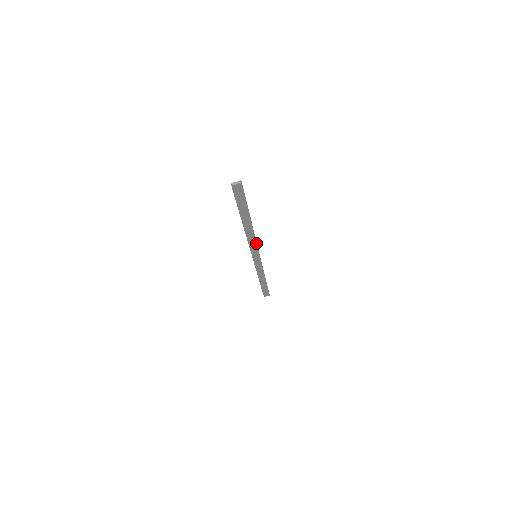
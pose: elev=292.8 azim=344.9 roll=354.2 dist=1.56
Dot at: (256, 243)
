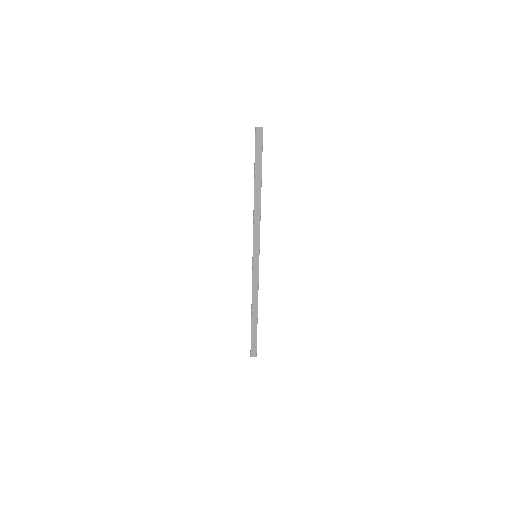
Dot at: occluded
